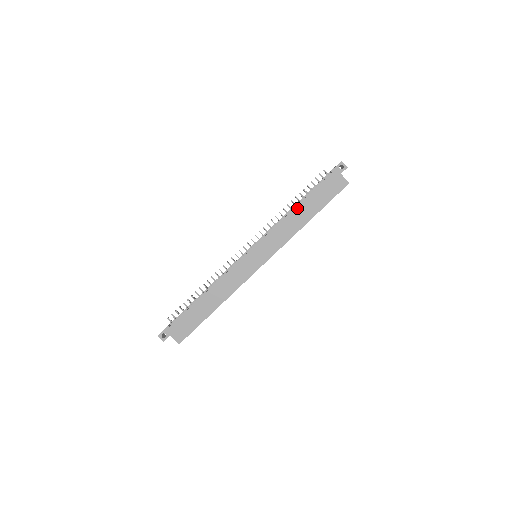
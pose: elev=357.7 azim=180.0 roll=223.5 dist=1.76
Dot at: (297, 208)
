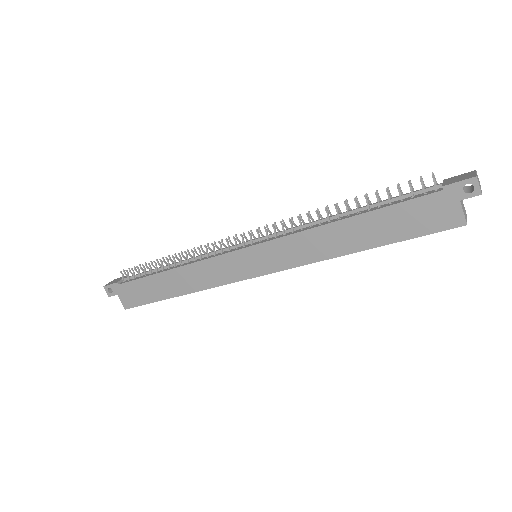
Dot at: (346, 222)
